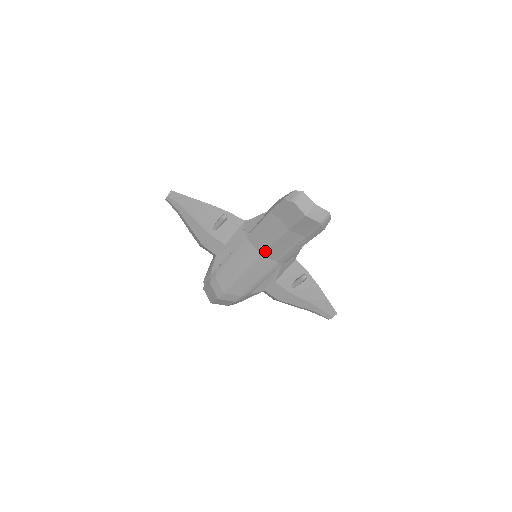
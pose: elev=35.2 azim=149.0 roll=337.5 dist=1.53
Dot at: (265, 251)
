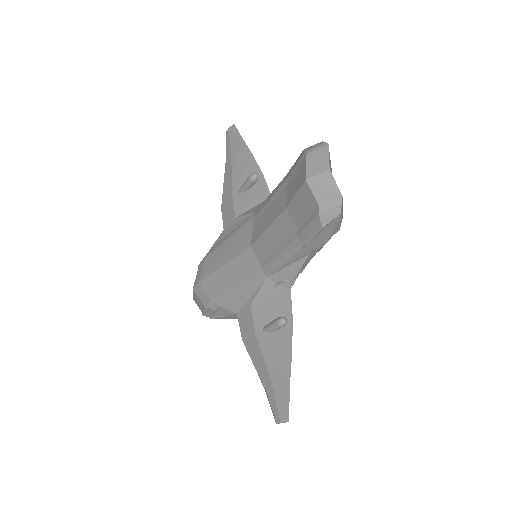
Dot at: (257, 240)
